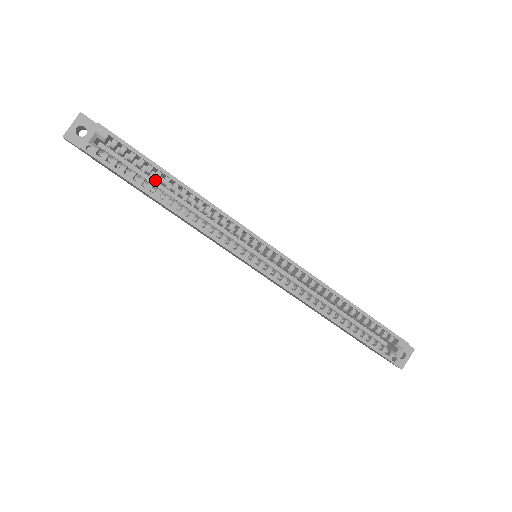
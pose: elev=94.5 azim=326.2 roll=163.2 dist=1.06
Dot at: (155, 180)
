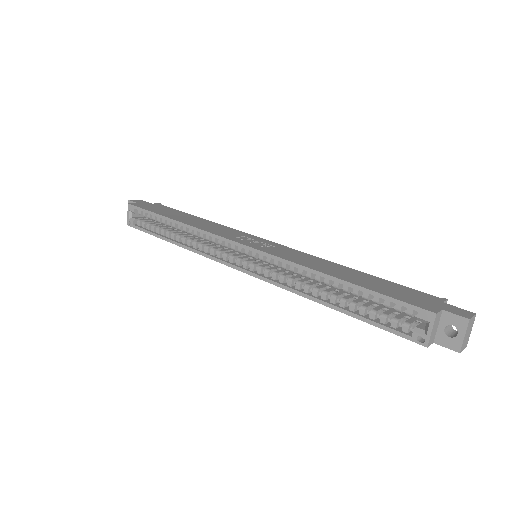
Dot at: occluded
